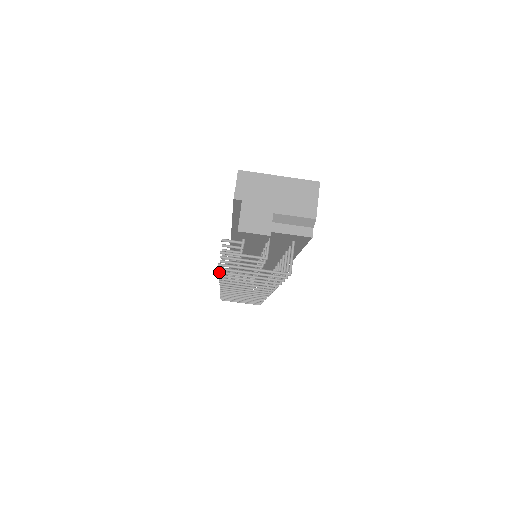
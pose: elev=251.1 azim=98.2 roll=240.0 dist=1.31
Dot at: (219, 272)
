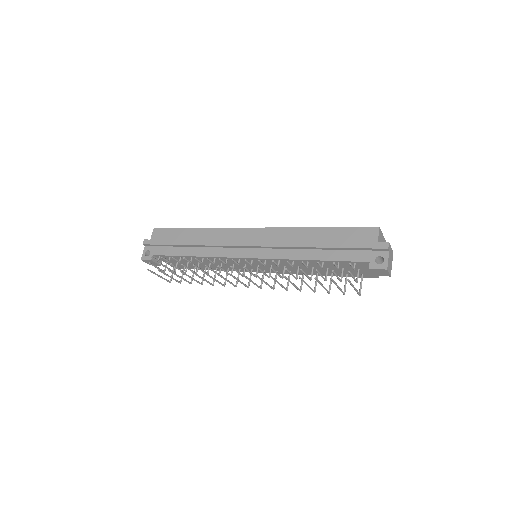
Dot at: (316, 278)
